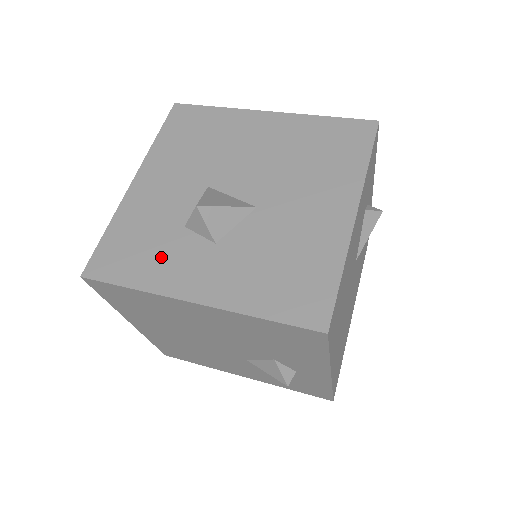
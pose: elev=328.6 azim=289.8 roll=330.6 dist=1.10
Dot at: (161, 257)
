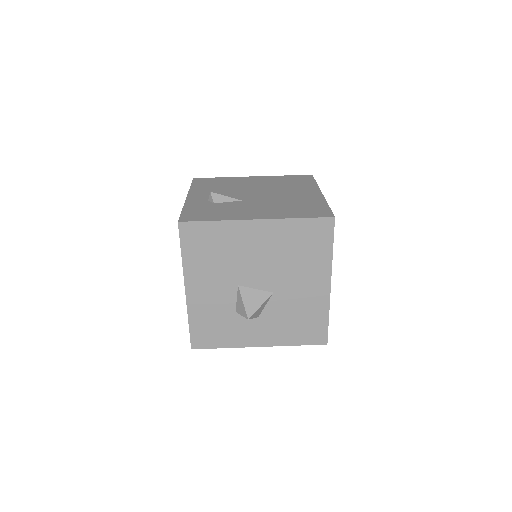
Dot at: (231, 331)
